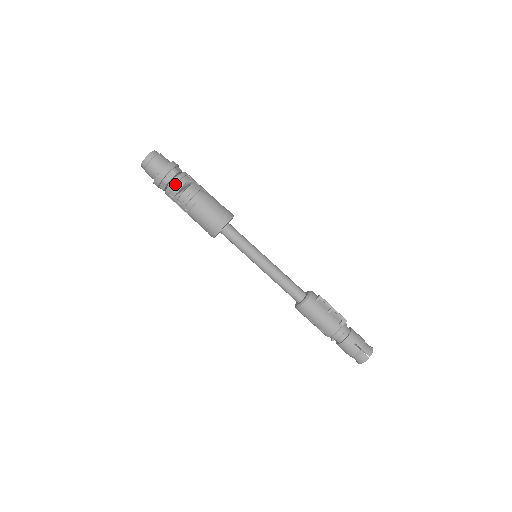
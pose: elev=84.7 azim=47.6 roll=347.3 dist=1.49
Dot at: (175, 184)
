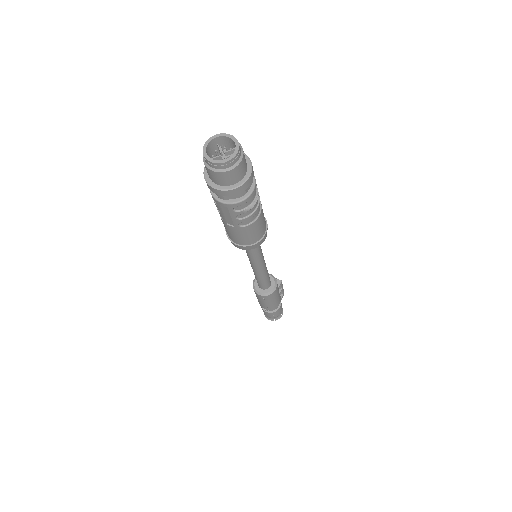
Dot at: (251, 197)
